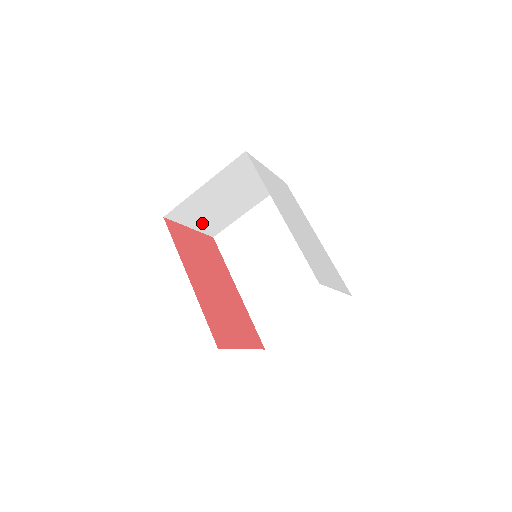
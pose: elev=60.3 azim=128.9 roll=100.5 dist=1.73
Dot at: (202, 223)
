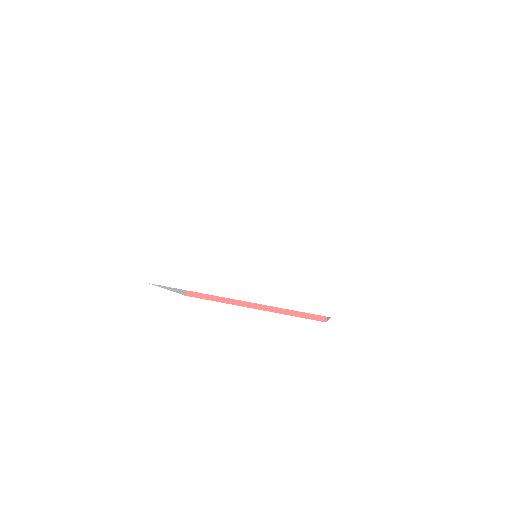
Dot at: occluded
